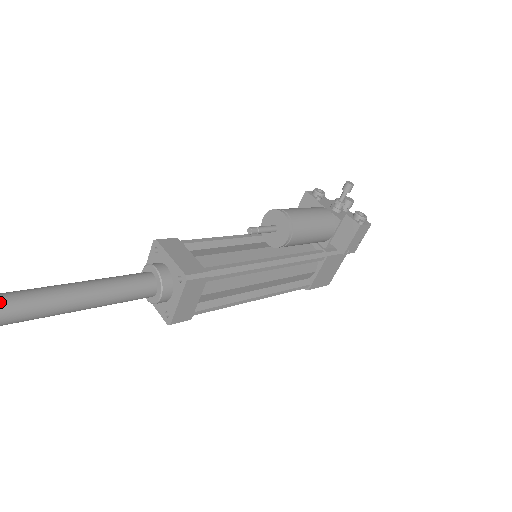
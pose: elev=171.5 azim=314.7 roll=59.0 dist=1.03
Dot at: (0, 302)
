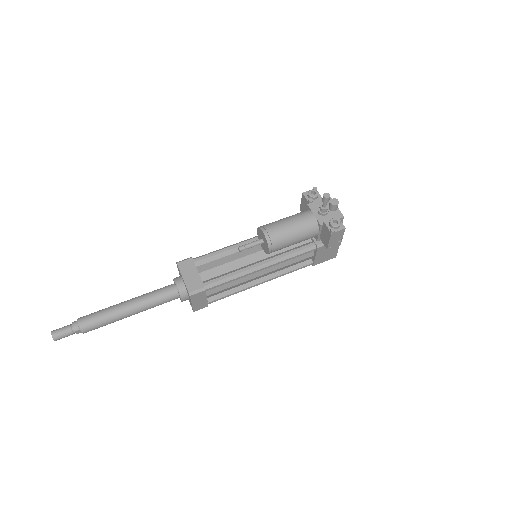
Dot at: (92, 320)
